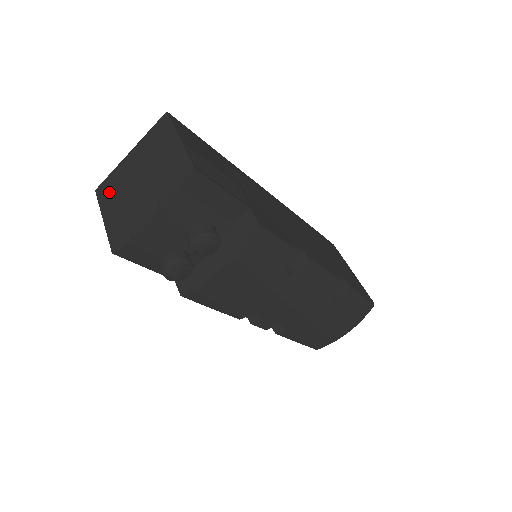
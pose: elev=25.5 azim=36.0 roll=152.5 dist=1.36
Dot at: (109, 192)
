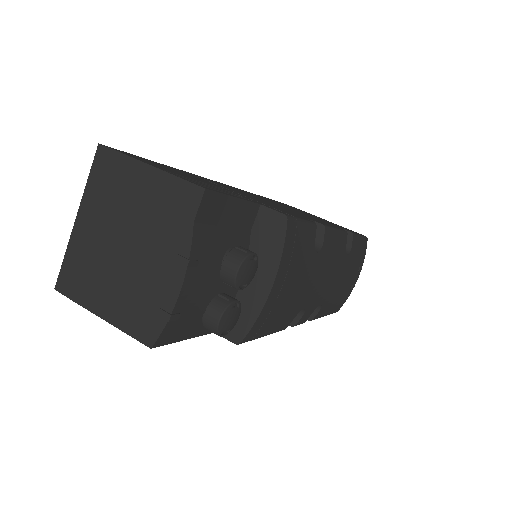
Dot at: (81, 280)
